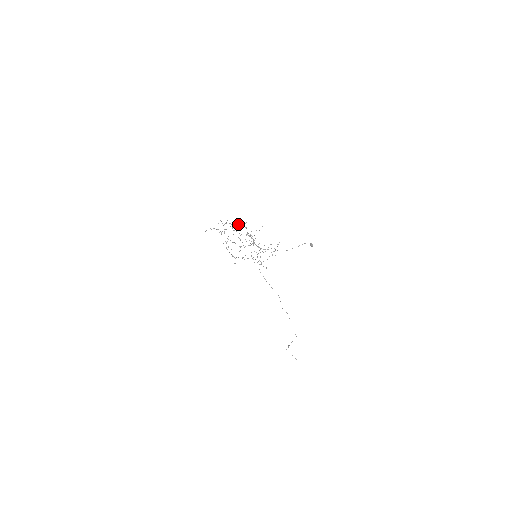
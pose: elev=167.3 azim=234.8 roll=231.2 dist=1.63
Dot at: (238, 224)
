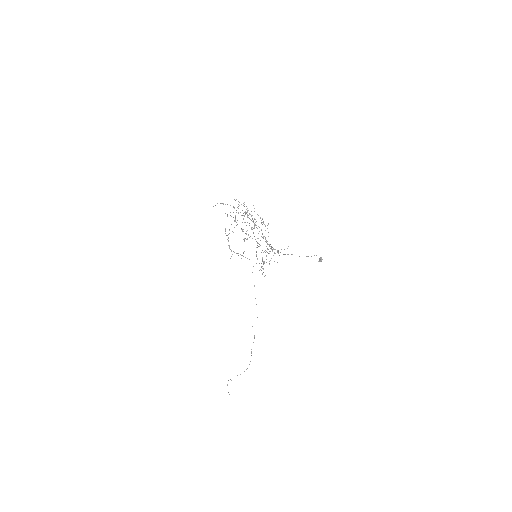
Dot at: (245, 211)
